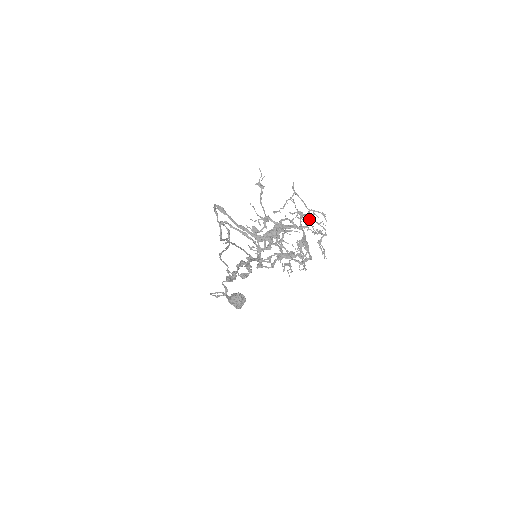
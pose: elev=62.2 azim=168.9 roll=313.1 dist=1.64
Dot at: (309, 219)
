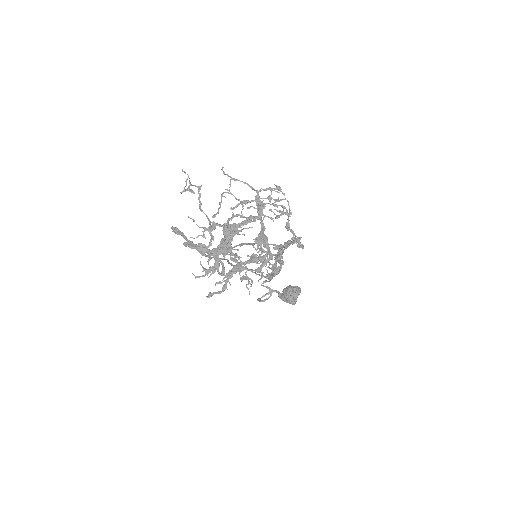
Dot at: (259, 204)
